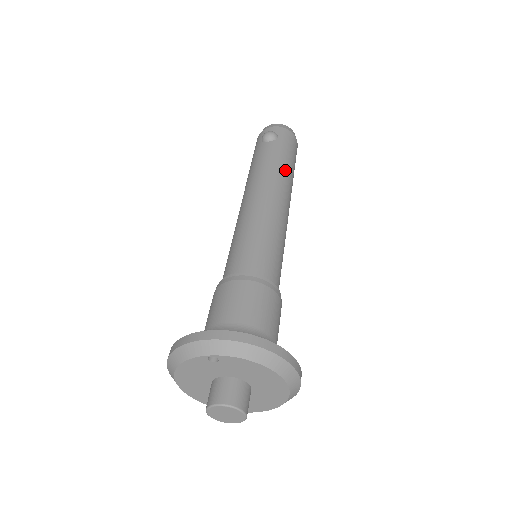
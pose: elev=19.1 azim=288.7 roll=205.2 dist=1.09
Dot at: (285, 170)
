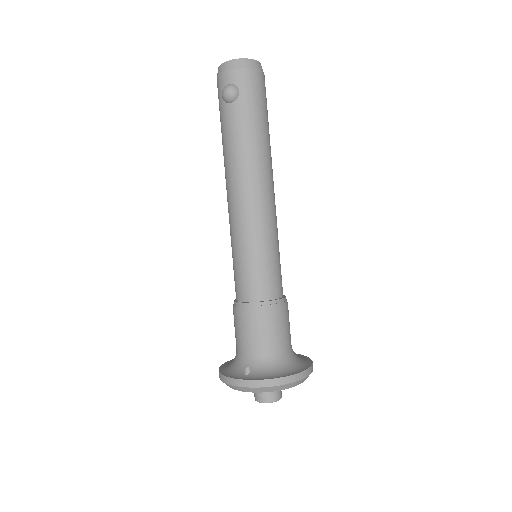
Dot at: (258, 145)
